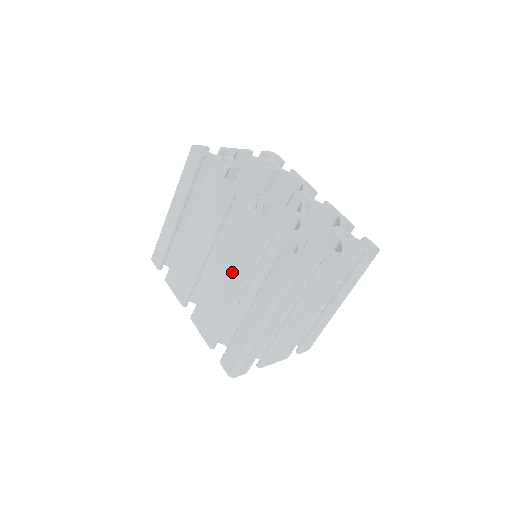
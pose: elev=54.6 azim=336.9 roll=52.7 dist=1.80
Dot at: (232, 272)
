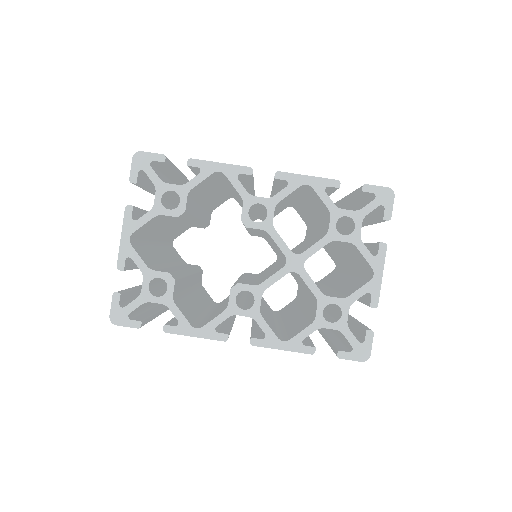
Dot at: occluded
